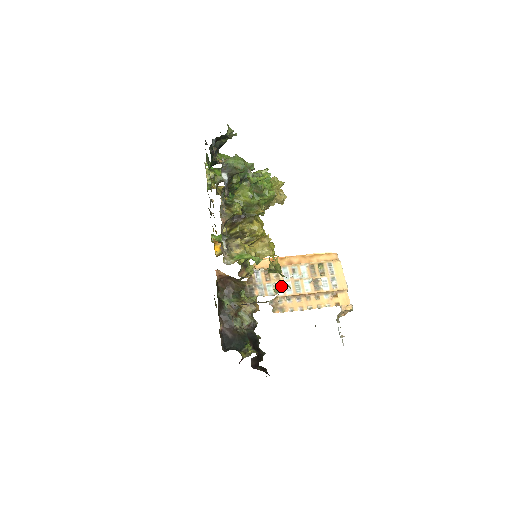
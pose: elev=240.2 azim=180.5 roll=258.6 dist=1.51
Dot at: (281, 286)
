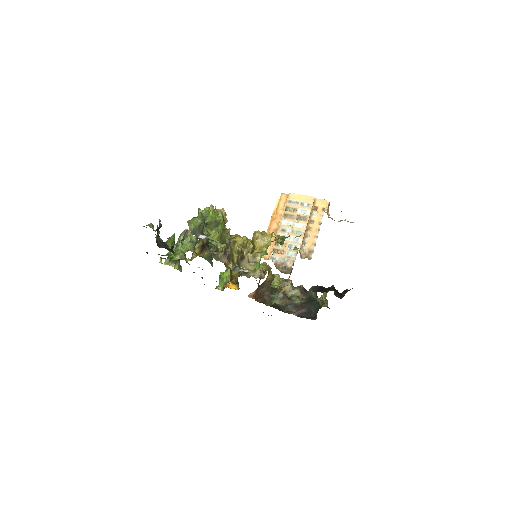
Dot at: (292, 245)
